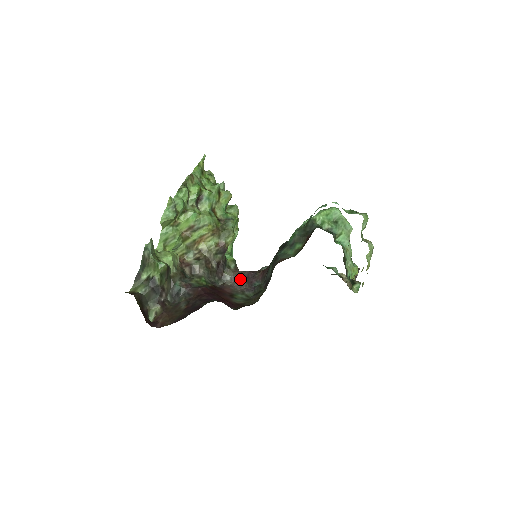
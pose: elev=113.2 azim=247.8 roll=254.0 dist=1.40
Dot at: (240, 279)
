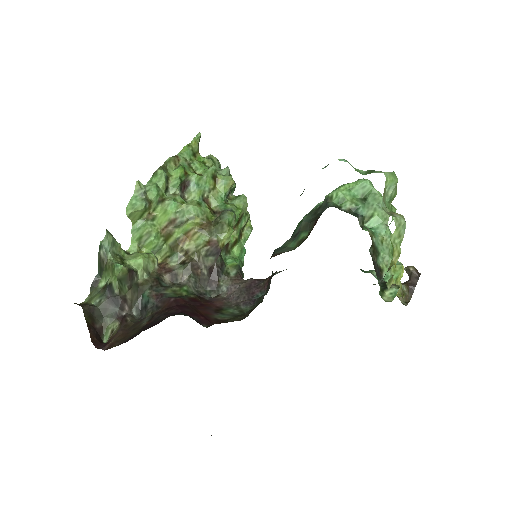
Dot at: (238, 289)
